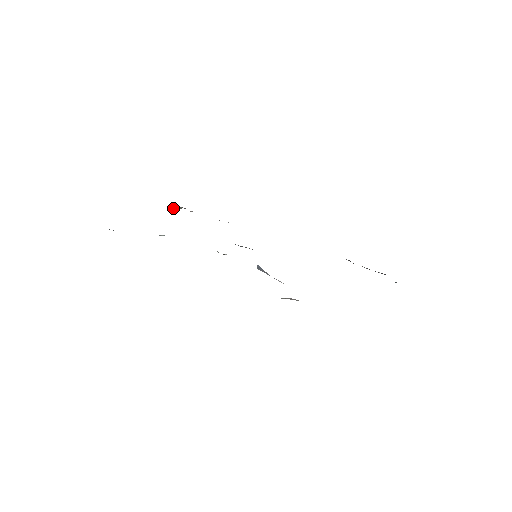
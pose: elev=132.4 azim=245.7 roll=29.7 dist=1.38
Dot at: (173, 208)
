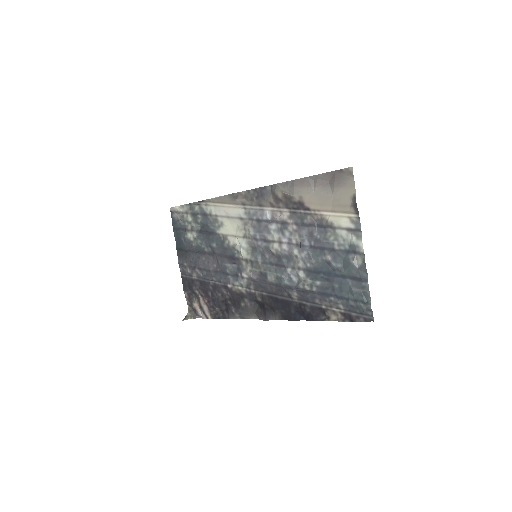
Dot at: (187, 314)
